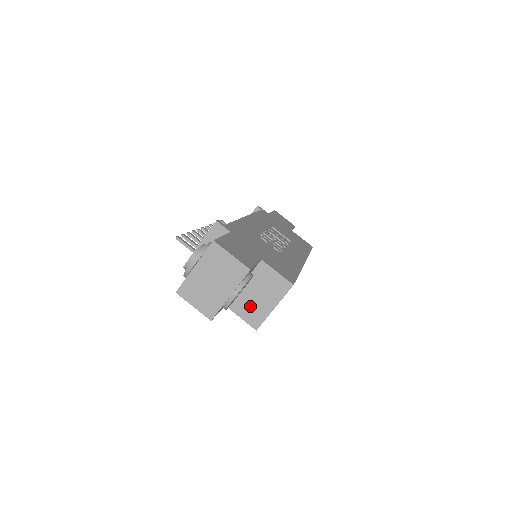
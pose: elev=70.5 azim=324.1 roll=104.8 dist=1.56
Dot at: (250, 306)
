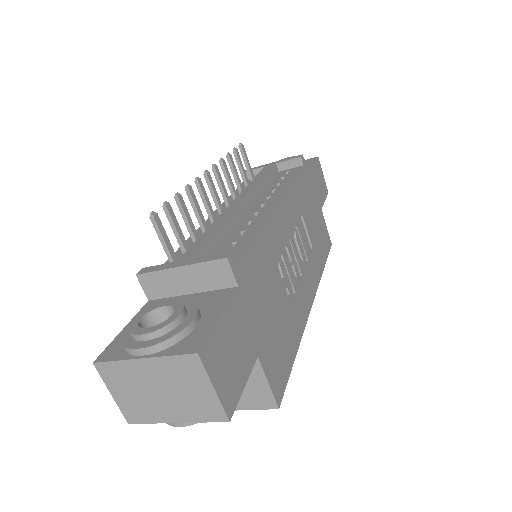
Dot at: occluded
